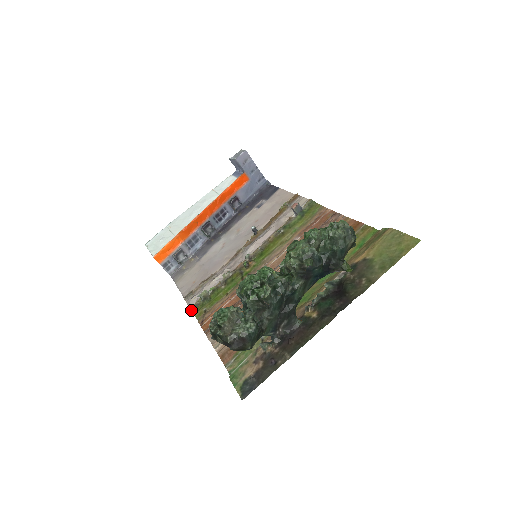
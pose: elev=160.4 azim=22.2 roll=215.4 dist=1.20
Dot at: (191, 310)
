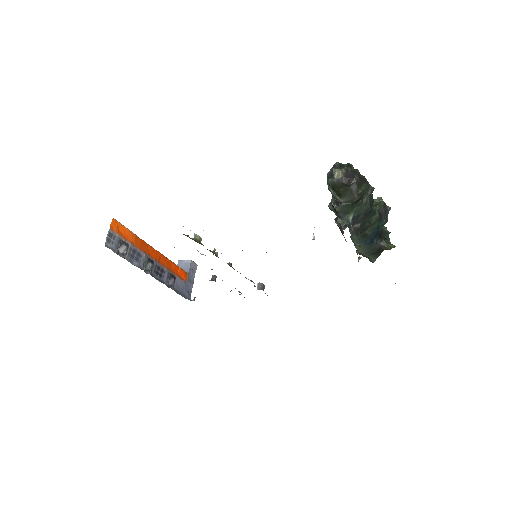
Dot at: occluded
